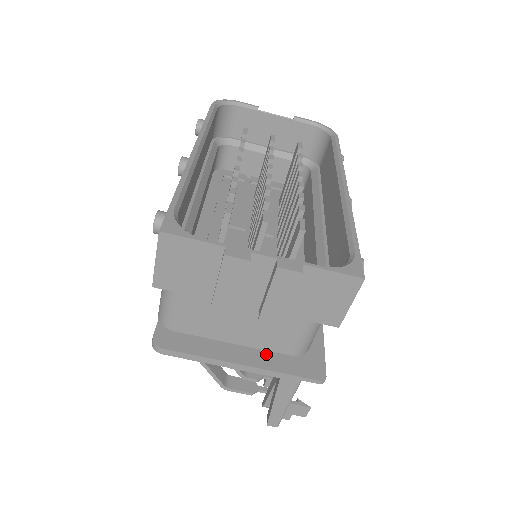
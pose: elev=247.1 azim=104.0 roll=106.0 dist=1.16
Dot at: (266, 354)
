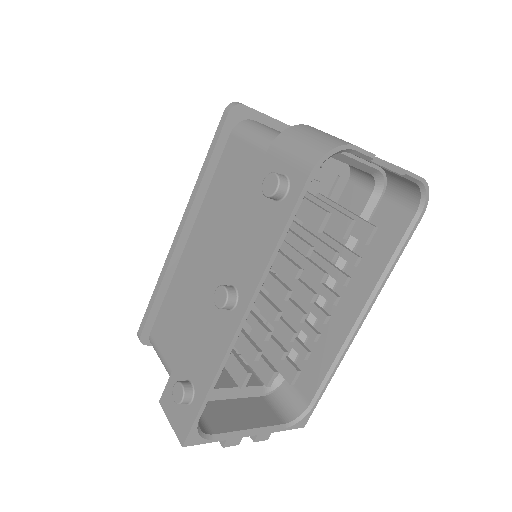
Dot at: occluded
